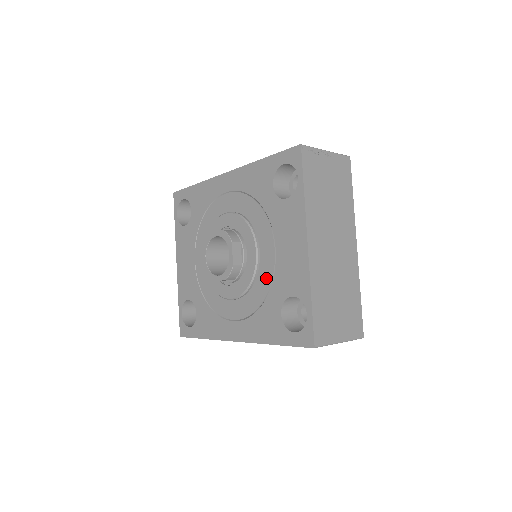
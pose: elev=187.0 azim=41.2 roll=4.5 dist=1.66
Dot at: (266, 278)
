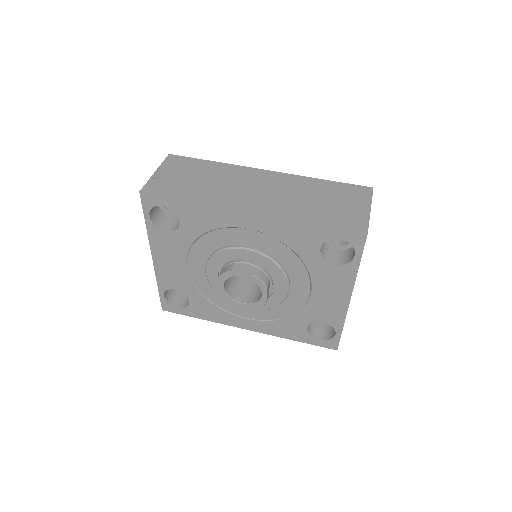
Dot at: (295, 305)
